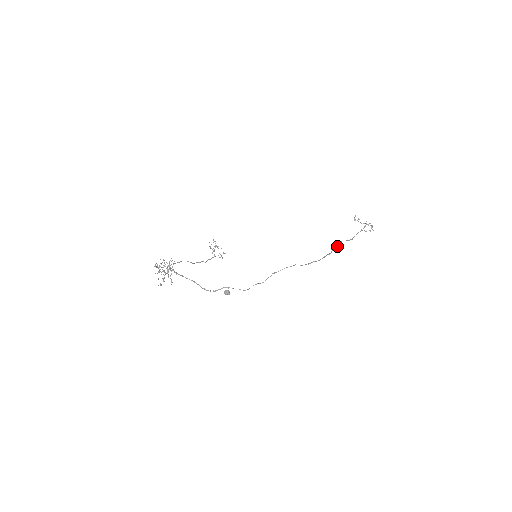
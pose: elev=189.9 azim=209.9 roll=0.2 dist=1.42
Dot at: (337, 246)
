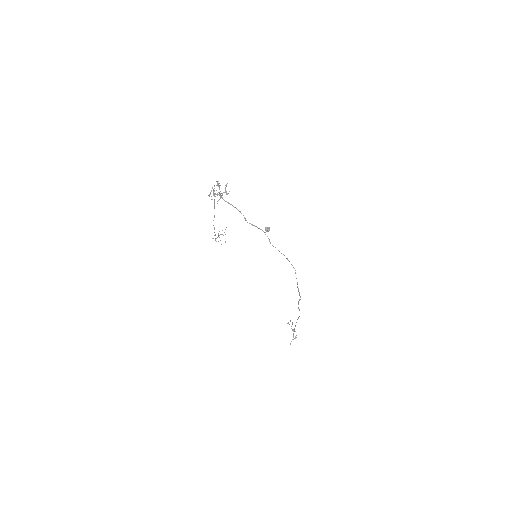
Dot at: occluded
